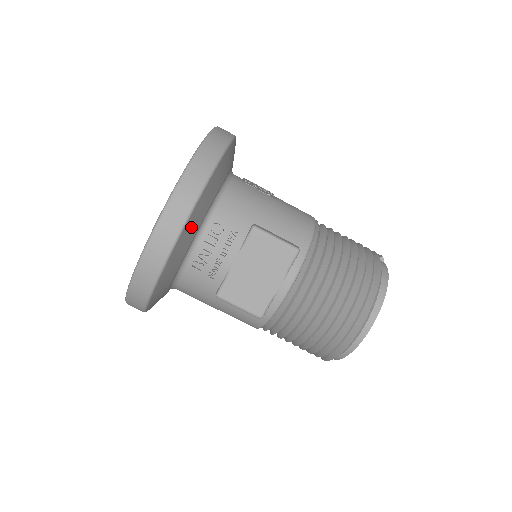
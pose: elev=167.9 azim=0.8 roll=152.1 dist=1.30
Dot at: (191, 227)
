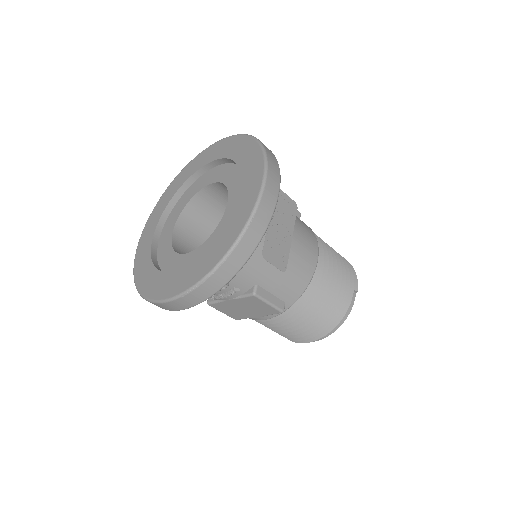
Dot at: occluded
